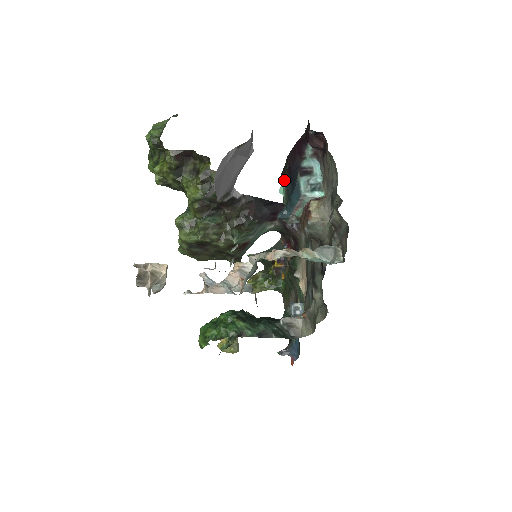
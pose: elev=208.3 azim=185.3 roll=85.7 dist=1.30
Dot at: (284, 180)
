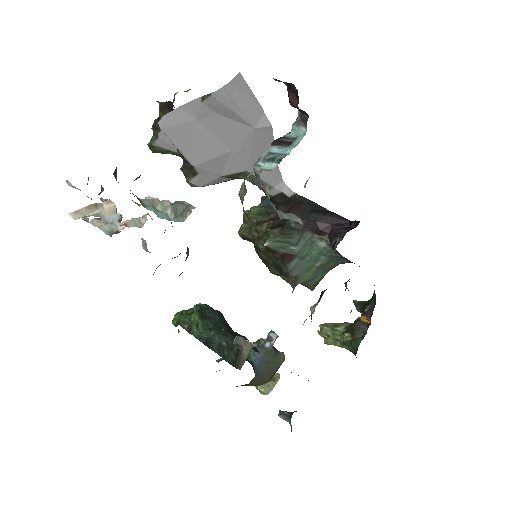
Dot at: occluded
